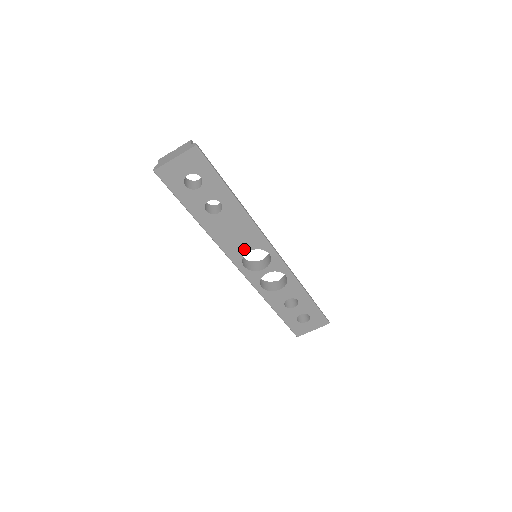
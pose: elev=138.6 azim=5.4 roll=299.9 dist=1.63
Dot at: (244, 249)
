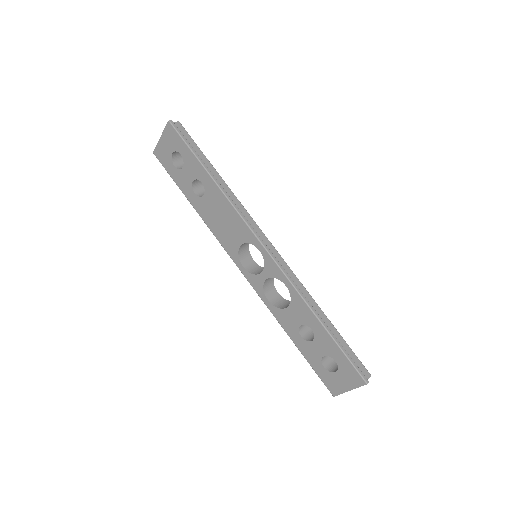
Dot at: (236, 242)
